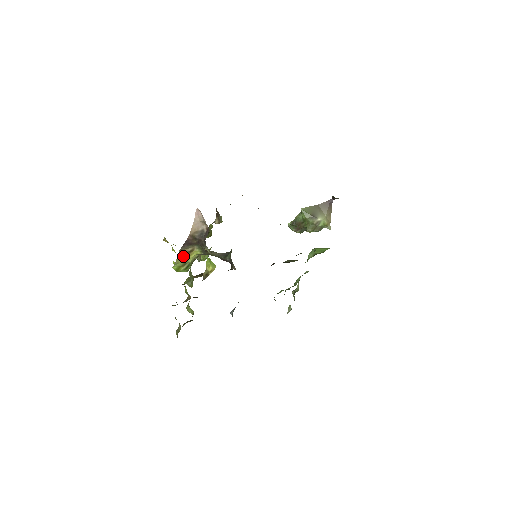
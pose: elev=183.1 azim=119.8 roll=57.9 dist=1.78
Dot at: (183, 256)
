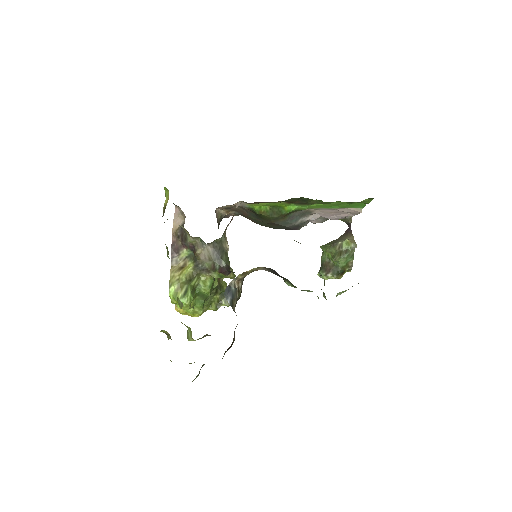
Dot at: (176, 273)
